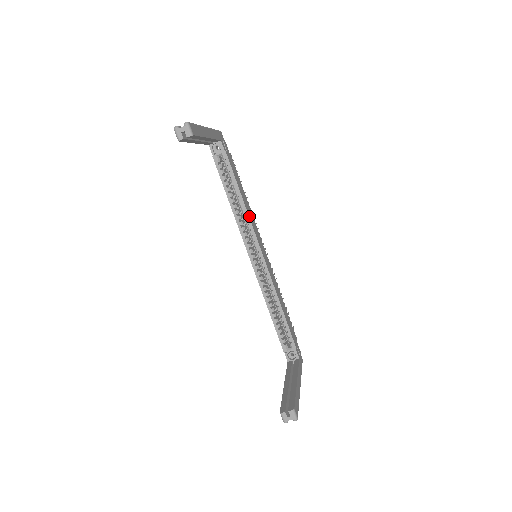
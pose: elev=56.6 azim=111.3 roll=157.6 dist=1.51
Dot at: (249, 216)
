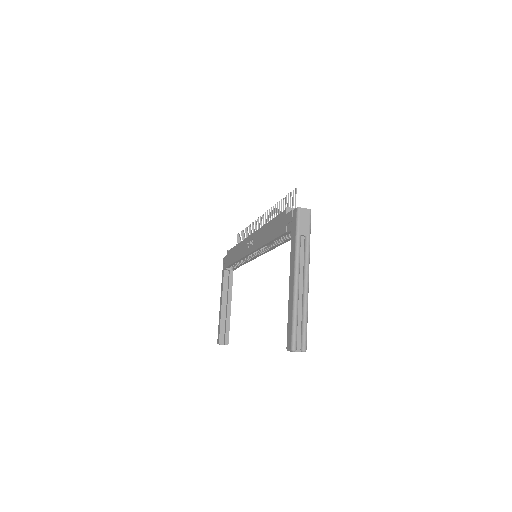
Dot at: occluded
